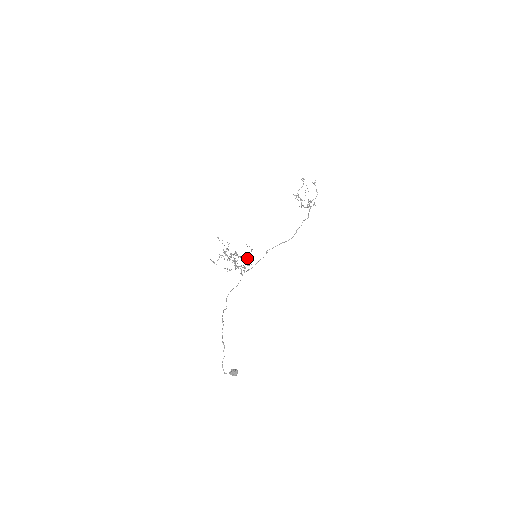
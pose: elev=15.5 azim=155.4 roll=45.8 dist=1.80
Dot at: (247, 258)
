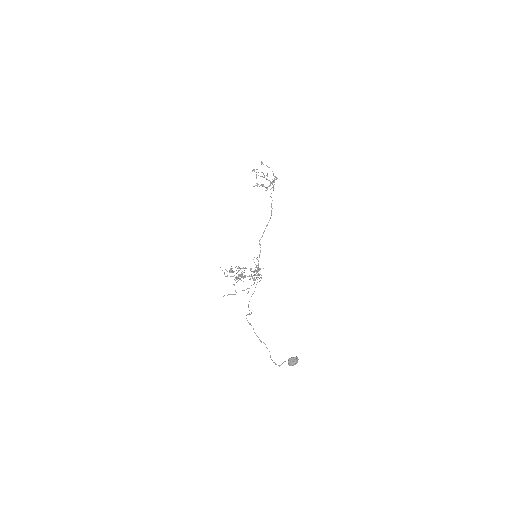
Dot at: occluded
